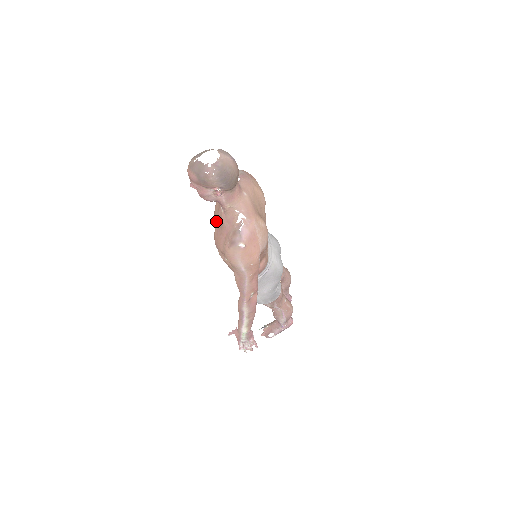
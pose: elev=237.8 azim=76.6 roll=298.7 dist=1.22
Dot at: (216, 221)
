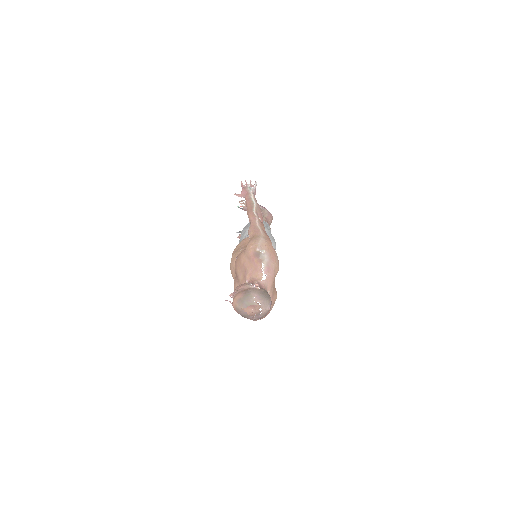
Dot at: (238, 283)
